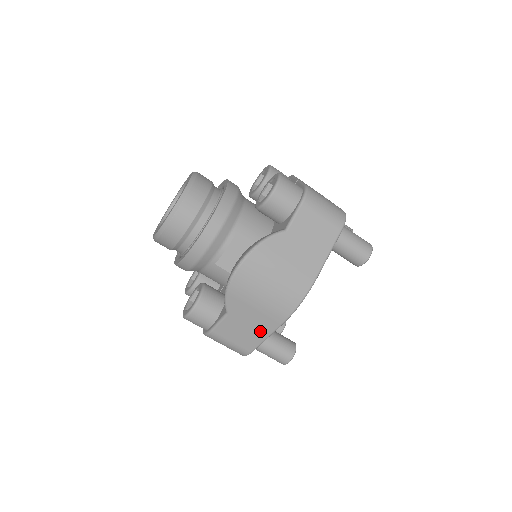
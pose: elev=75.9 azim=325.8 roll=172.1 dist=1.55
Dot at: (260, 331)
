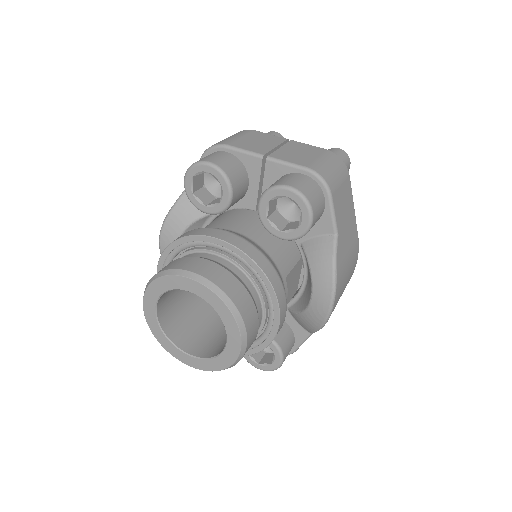
Dot at: occluded
